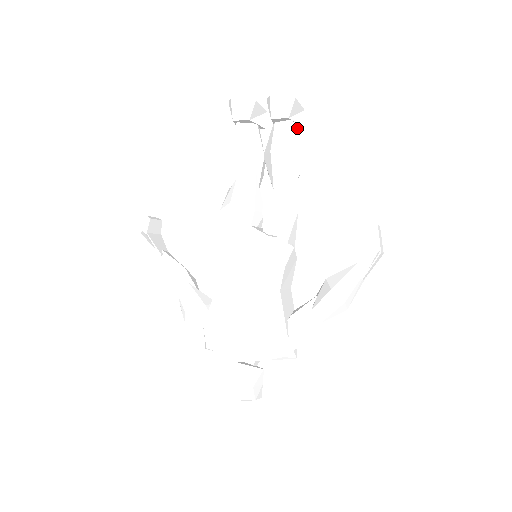
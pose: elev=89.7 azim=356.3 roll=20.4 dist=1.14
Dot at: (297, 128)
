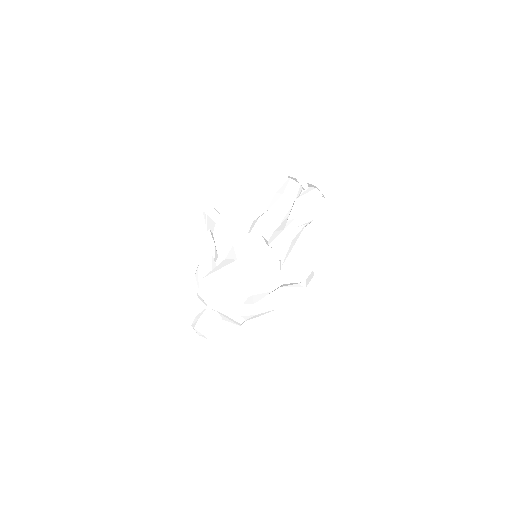
Dot at: (321, 196)
